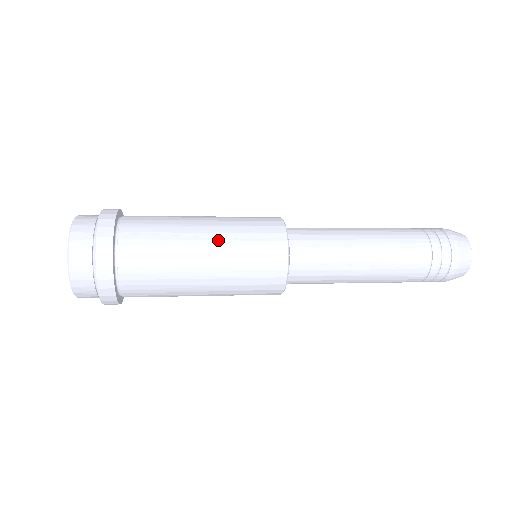
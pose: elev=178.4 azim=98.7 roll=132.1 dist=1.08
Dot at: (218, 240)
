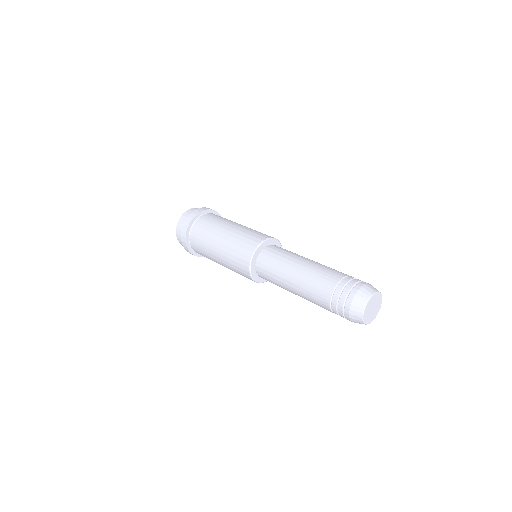
Dot at: (226, 240)
